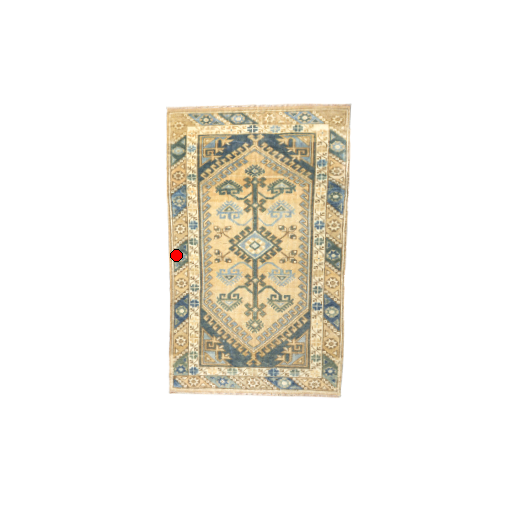
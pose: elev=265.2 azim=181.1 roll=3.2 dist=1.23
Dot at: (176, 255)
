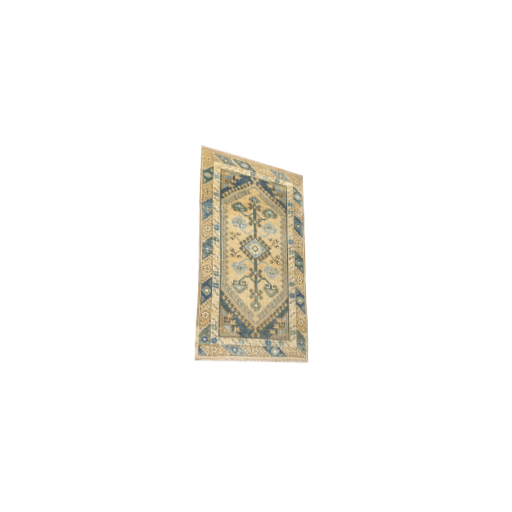
Dot at: (204, 247)
